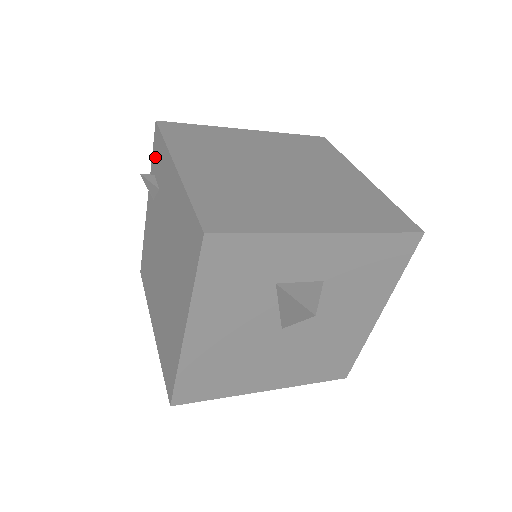
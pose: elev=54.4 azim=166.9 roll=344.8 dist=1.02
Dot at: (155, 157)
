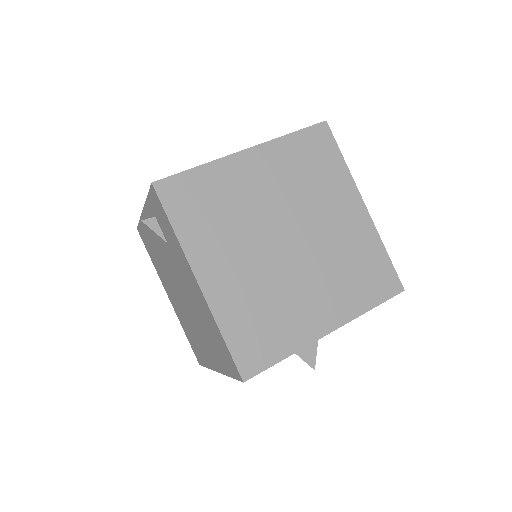
Dot at: (155, 209)
